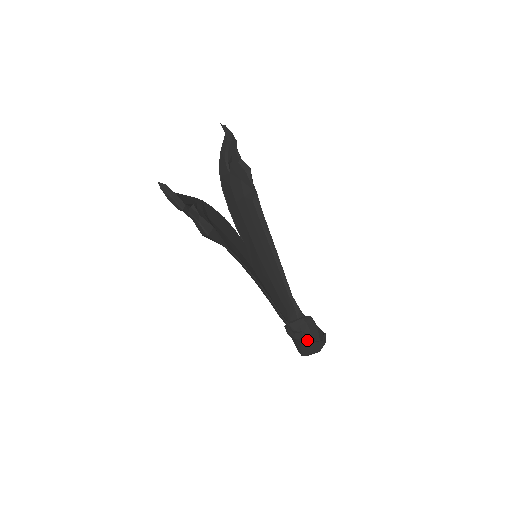
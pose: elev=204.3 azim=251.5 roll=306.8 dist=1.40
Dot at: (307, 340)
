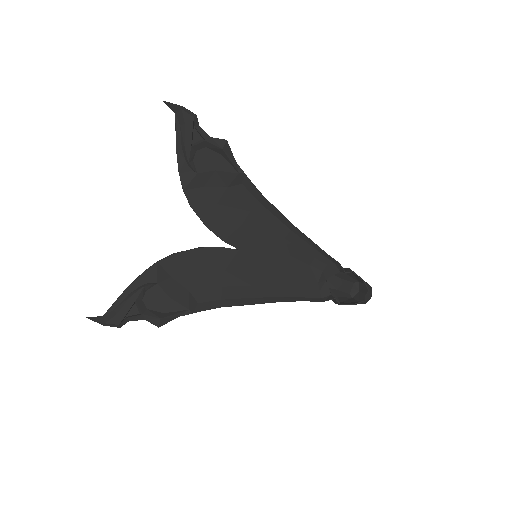
Dot at: (343, 304)
